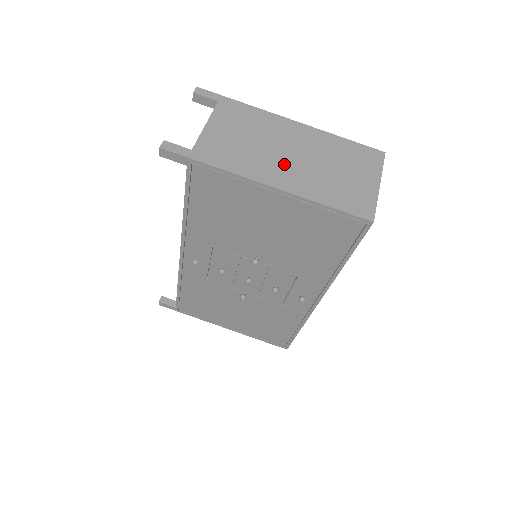
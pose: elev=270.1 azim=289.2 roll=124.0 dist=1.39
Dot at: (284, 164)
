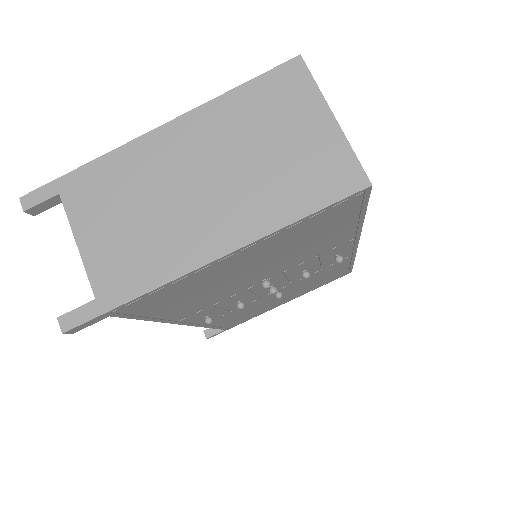
Dot at: (205, 208)
